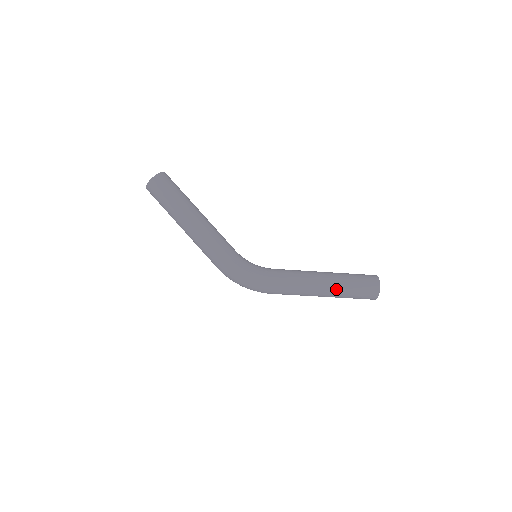
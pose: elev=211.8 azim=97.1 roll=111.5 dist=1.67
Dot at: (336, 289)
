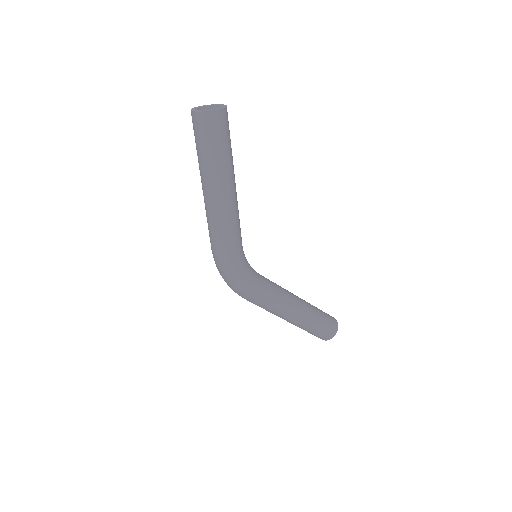
Dot at: (302, 323)
